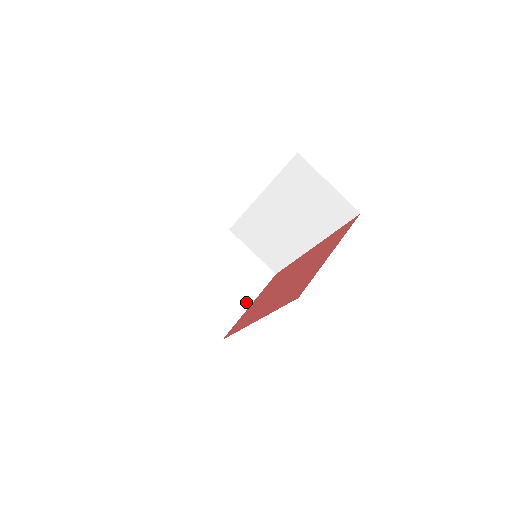
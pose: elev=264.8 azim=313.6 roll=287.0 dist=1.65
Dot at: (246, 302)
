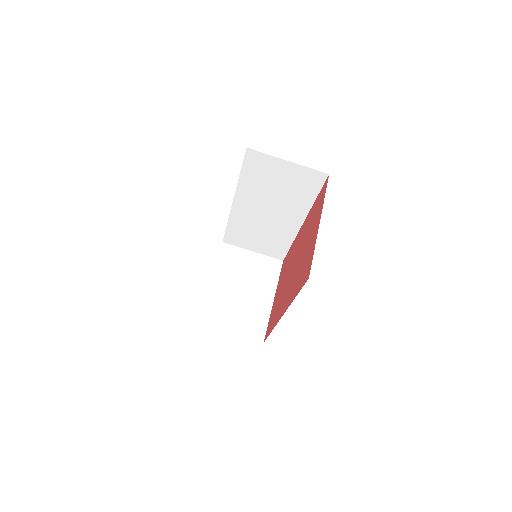
Dot at: (268, 299)
